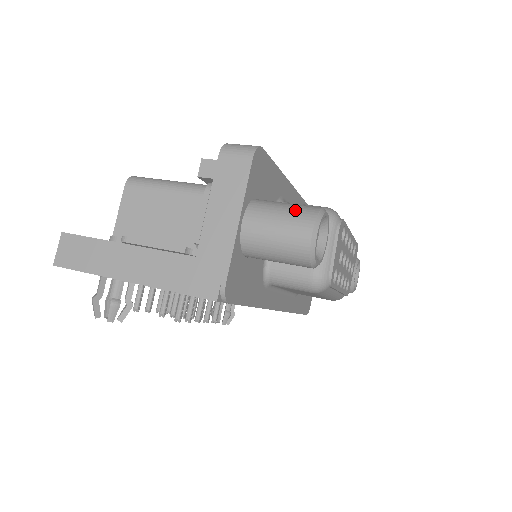
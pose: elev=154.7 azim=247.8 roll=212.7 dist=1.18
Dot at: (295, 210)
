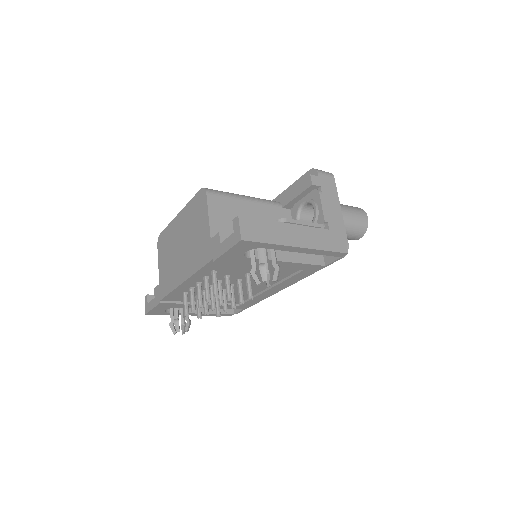
Dot at: (354, 207)
